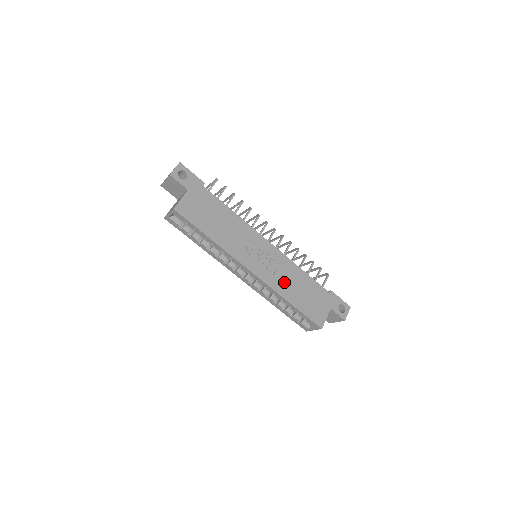
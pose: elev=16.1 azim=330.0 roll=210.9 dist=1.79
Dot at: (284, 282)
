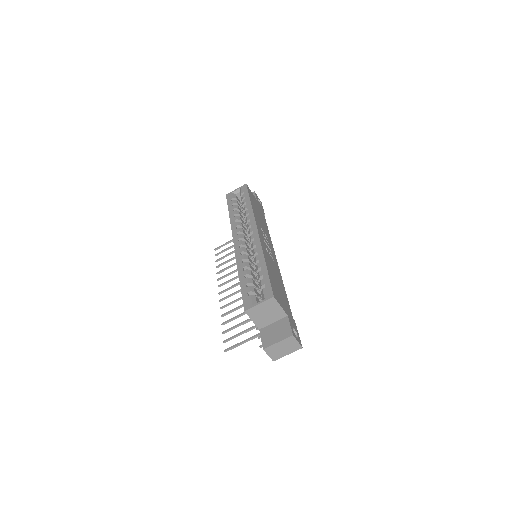
Dot at: (270, 262)
